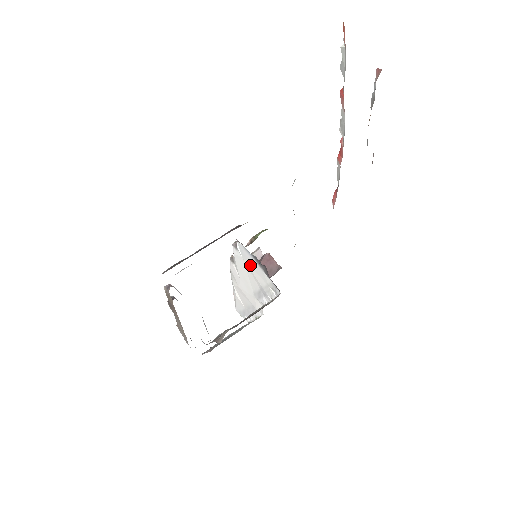
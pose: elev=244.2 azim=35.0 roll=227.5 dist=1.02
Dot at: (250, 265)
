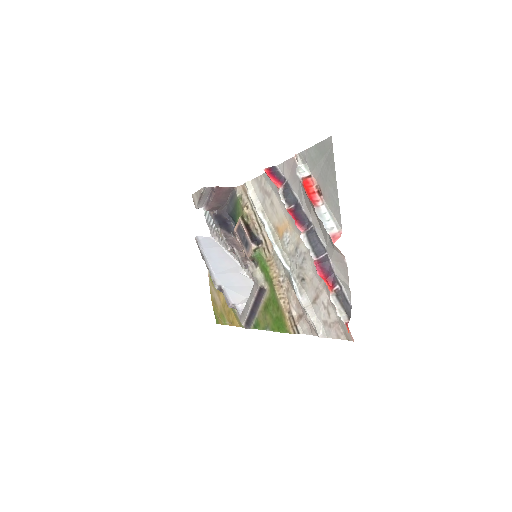
Dot at: occluded
